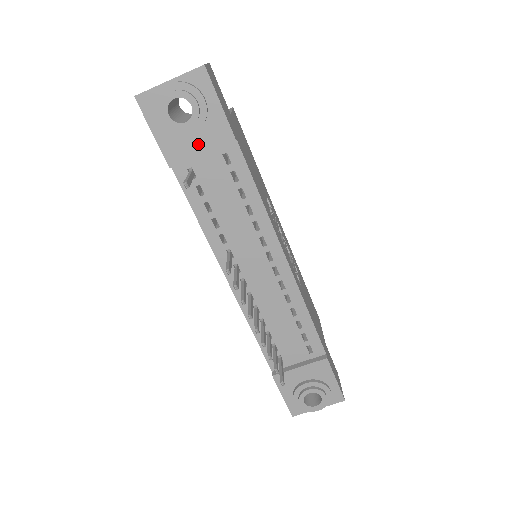
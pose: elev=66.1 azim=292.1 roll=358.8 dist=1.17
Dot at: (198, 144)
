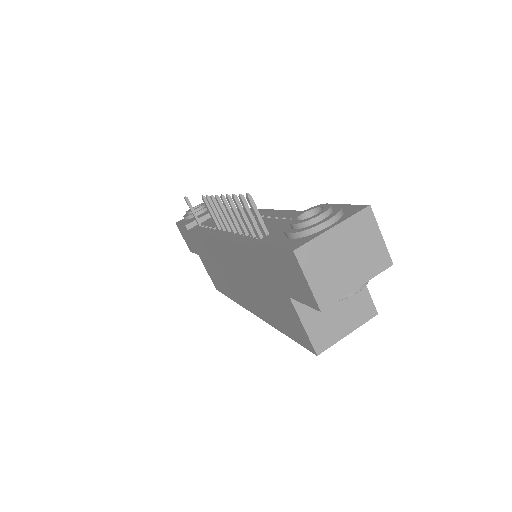
Dot at: occluded
